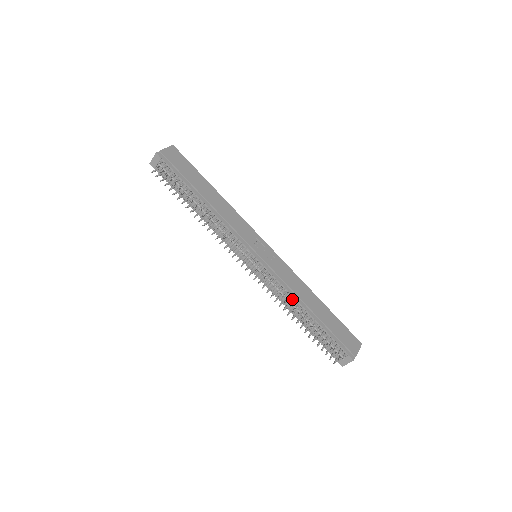
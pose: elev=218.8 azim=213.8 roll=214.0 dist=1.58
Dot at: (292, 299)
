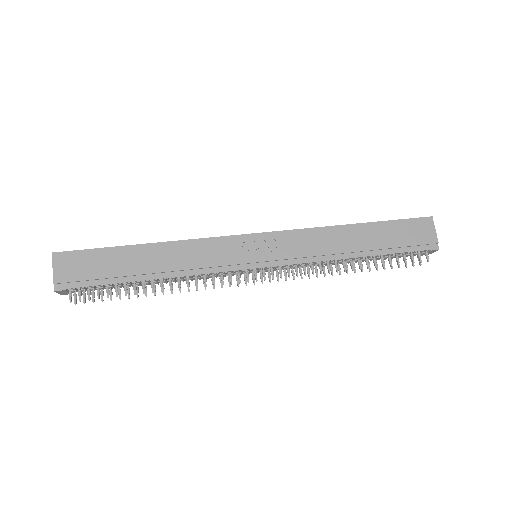
Dot at: (331, 261)
